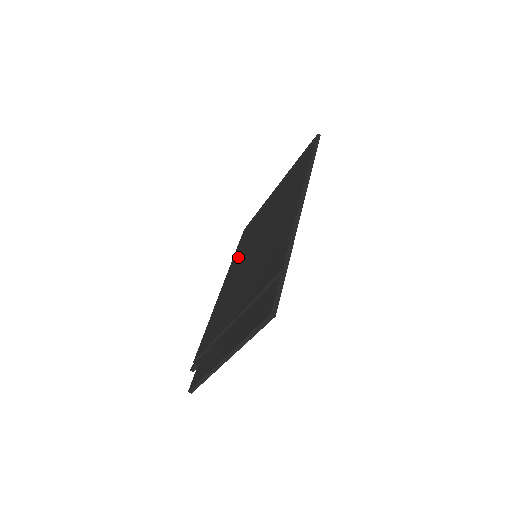
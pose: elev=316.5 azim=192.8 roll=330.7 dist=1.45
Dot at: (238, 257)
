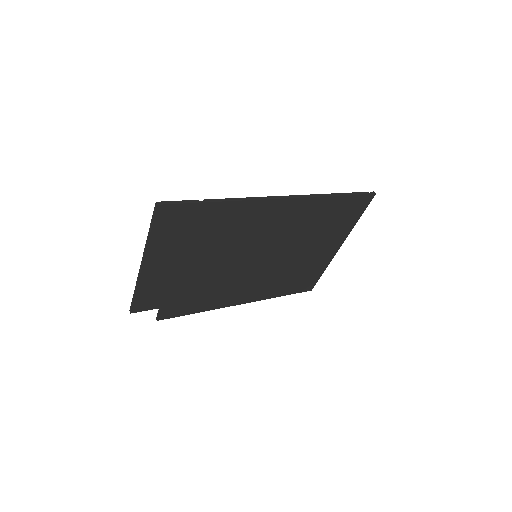
Dot at: occluded
